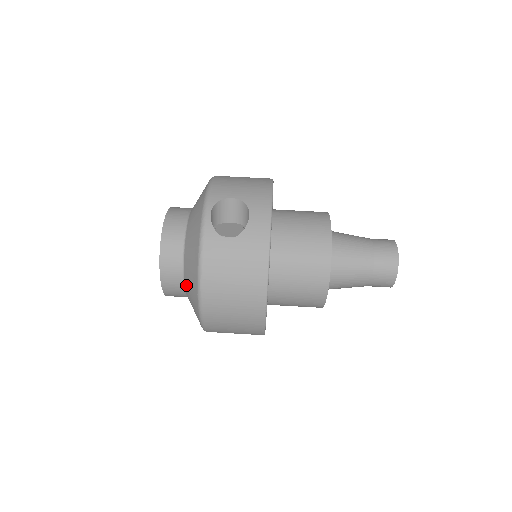
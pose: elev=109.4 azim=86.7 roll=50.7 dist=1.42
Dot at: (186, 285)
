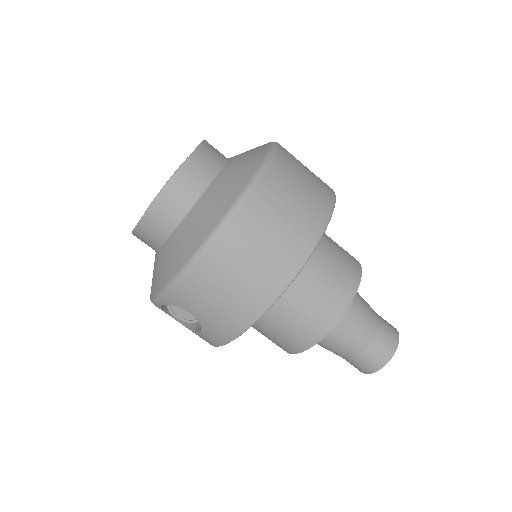
Dot at: occluded
